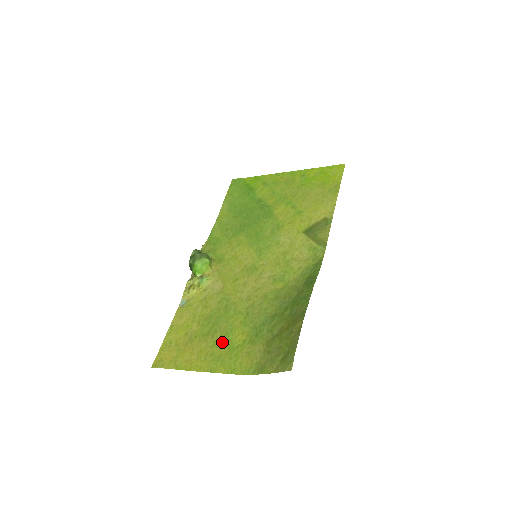
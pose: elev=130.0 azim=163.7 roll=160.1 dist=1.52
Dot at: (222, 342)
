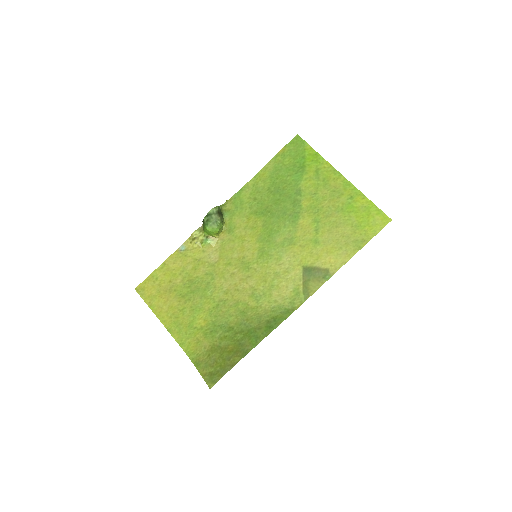
Dot at: (188, 314)
